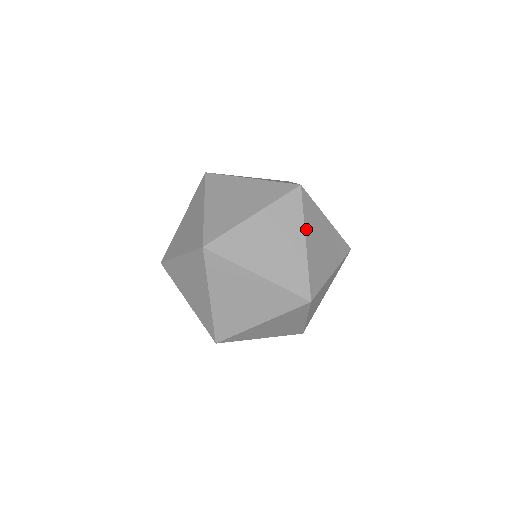
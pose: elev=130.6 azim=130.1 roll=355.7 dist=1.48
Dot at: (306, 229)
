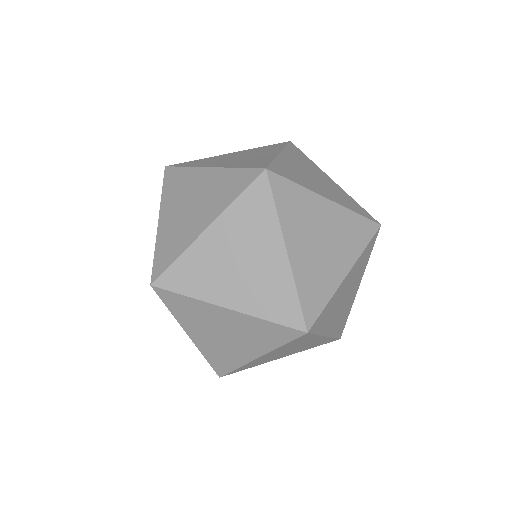
Dot at: (272, 352)
